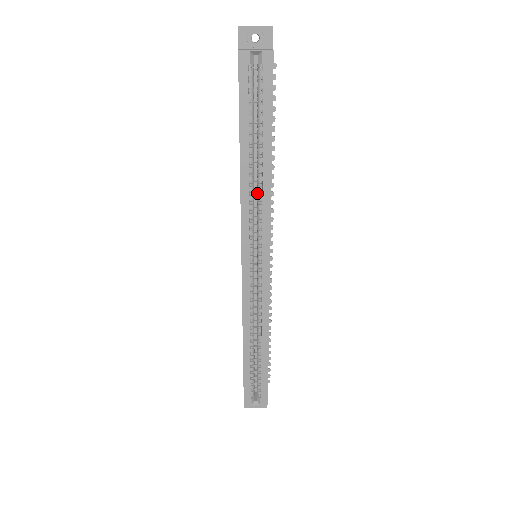
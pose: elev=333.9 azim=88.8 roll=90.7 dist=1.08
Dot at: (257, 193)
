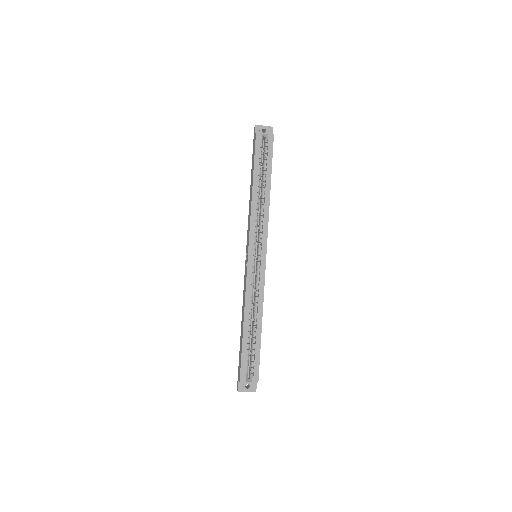
Dot at: (260, 211)
